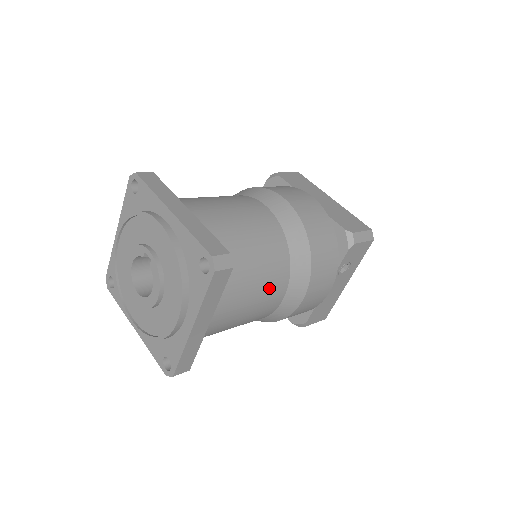
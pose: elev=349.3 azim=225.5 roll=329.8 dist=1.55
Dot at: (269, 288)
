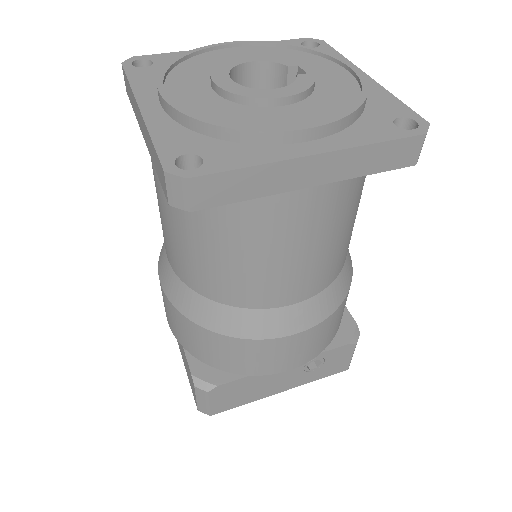
Dot at: (323, 265)
